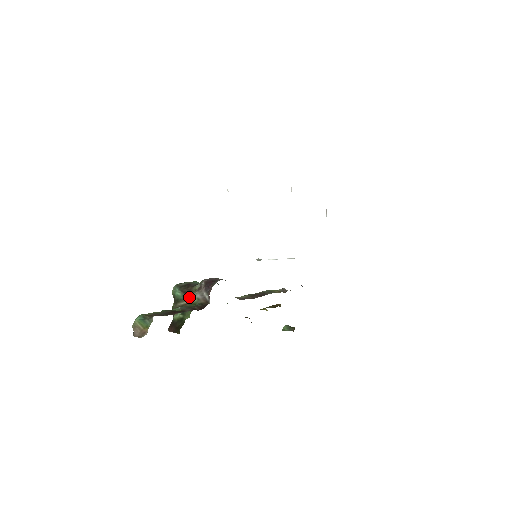
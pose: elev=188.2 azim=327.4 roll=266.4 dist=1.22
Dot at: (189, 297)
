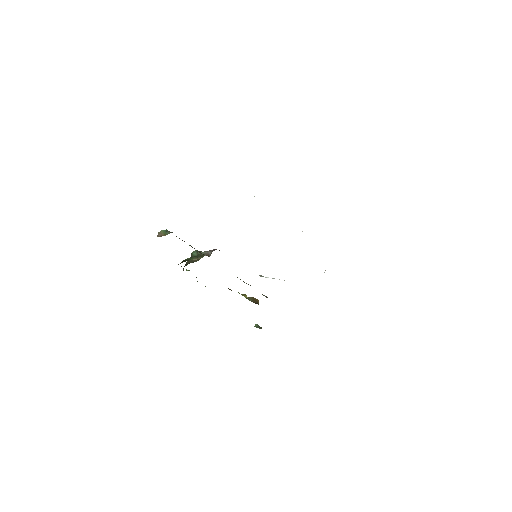
Dot at: occluded
